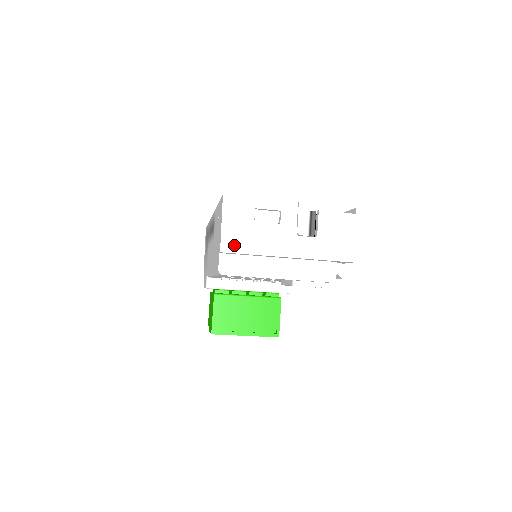
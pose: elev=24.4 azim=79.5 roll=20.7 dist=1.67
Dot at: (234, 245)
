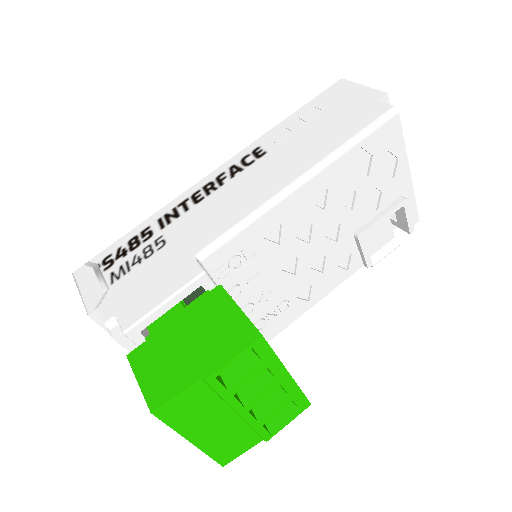
Dot at: occluded
